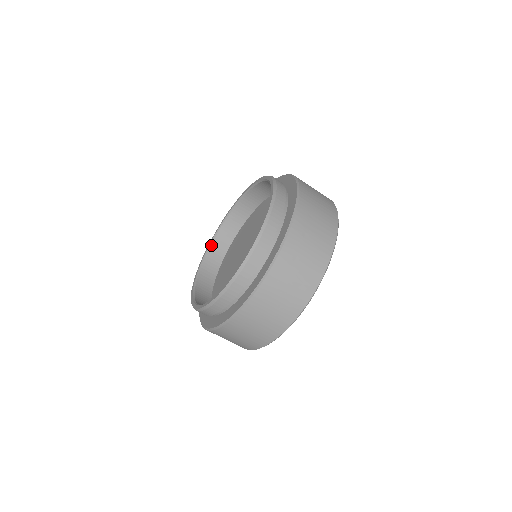
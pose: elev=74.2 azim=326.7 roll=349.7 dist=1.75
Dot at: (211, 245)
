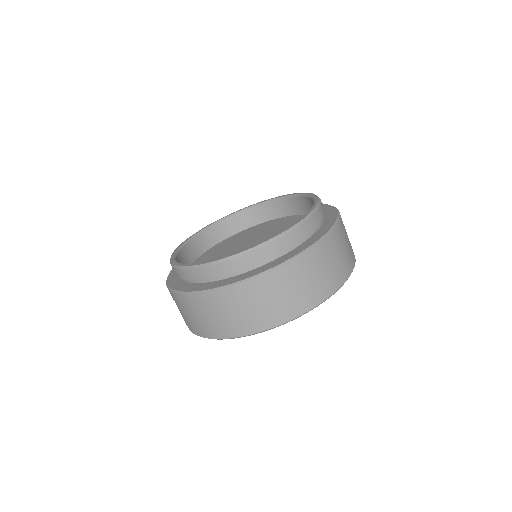
Dot at: (241, 212)
